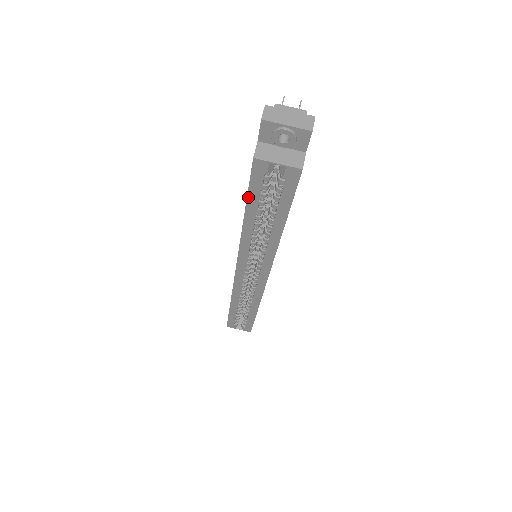
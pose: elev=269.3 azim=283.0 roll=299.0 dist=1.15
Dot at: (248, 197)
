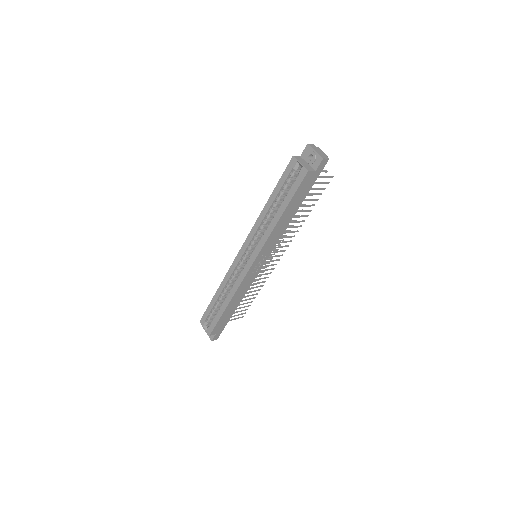
Dot at: (278, 183)
